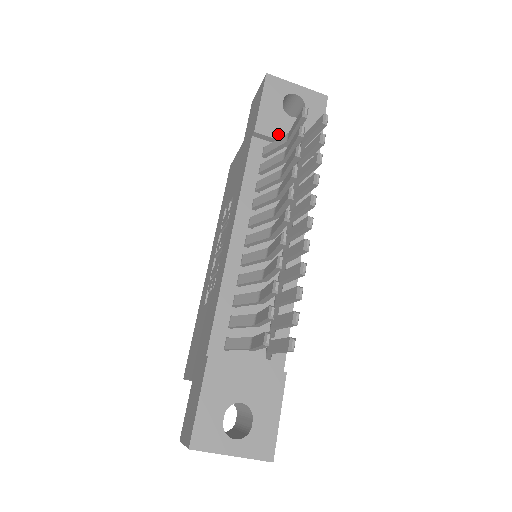
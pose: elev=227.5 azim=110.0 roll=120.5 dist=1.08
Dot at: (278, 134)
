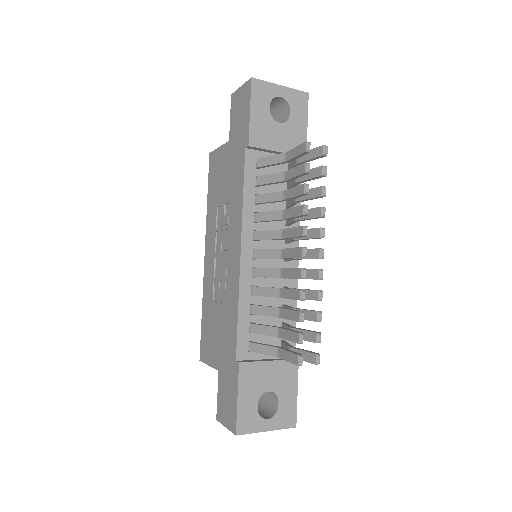
Dot at: (269, 144)
